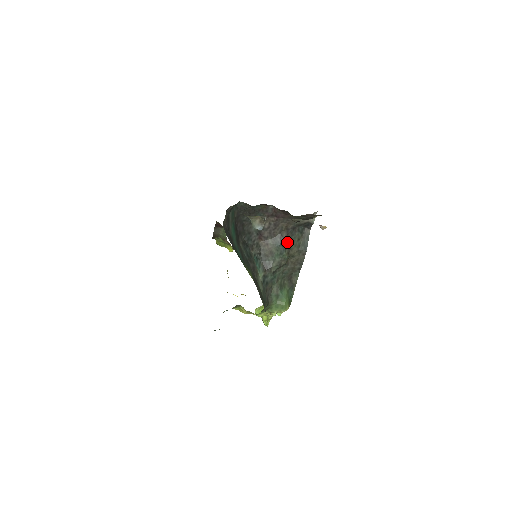
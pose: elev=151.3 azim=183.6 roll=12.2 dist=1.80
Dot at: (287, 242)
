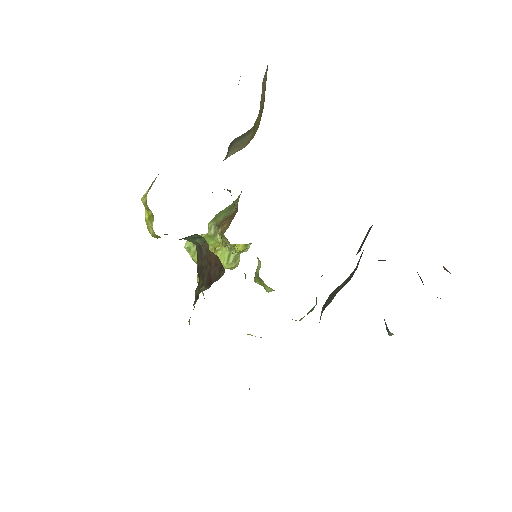
Dot at: occluded
